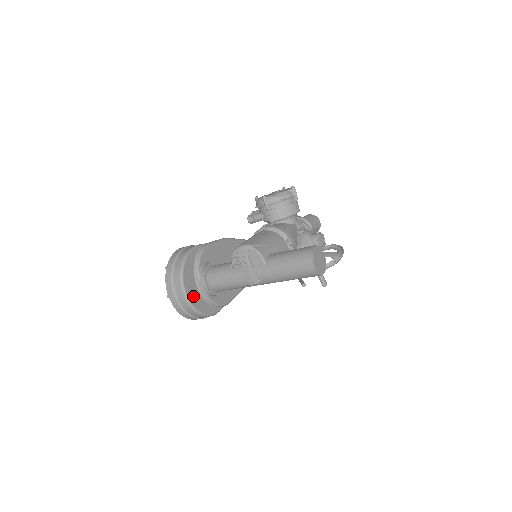
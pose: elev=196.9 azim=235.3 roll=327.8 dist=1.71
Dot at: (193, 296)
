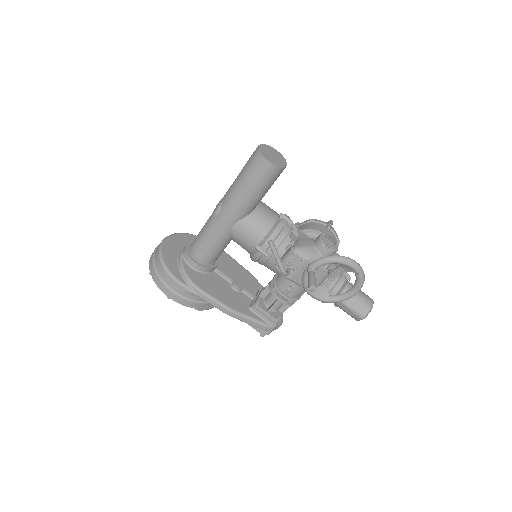
Dot at: (170, 247)
